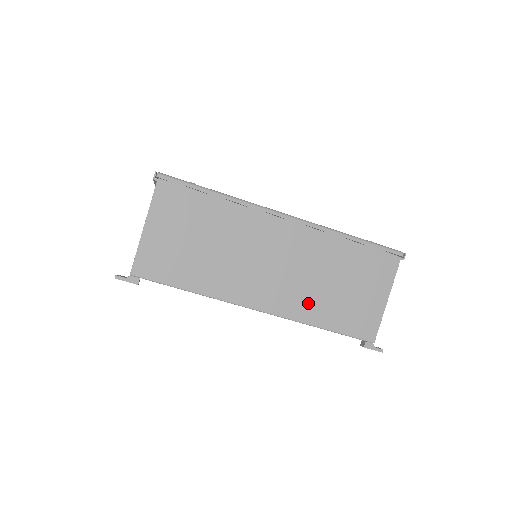
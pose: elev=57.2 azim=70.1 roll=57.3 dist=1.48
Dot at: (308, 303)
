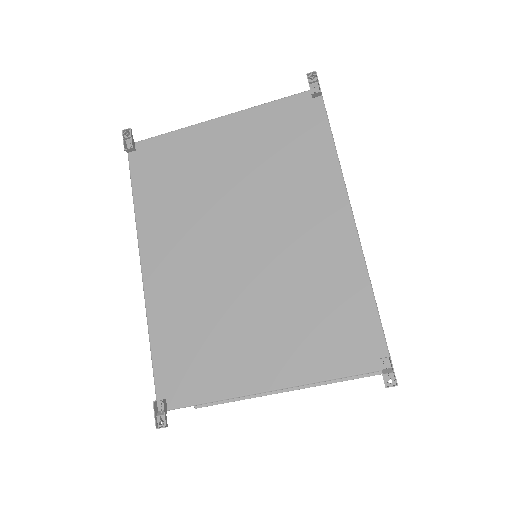
Dot at: occluded
